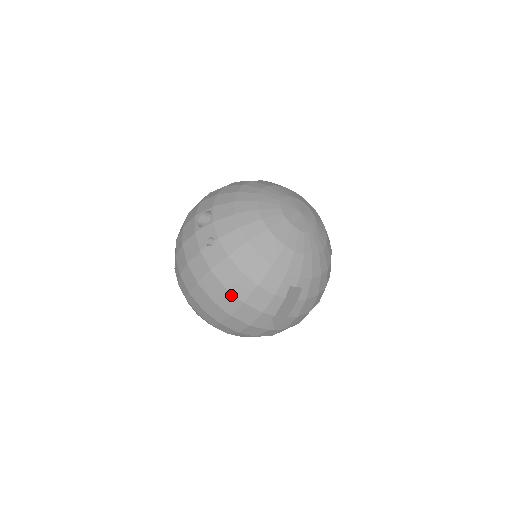
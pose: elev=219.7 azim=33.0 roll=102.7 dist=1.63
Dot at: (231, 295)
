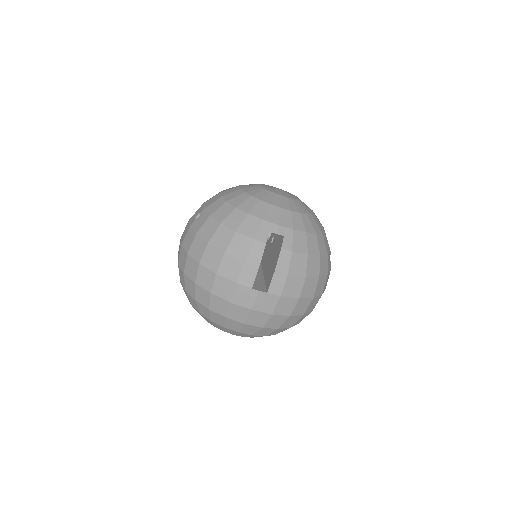
Dot at: (214, 248)
